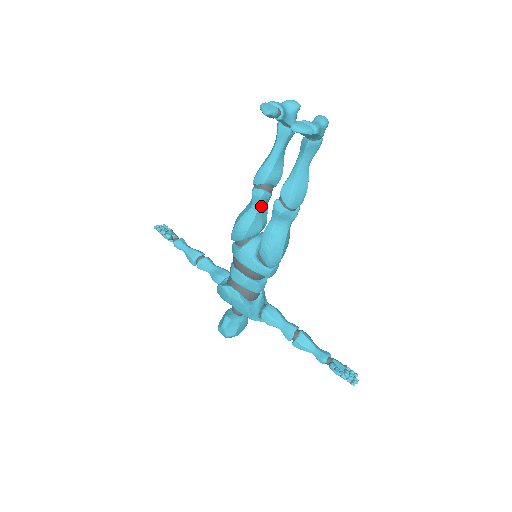
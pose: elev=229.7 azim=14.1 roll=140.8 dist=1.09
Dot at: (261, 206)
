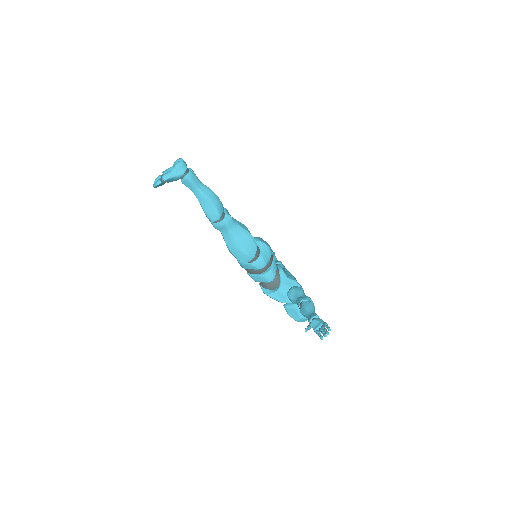
Dot at: occluded
